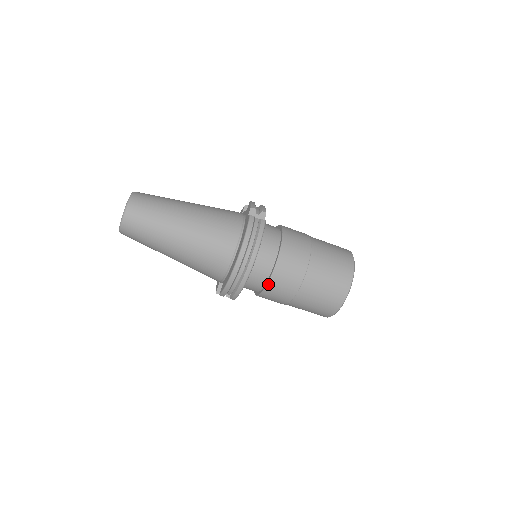
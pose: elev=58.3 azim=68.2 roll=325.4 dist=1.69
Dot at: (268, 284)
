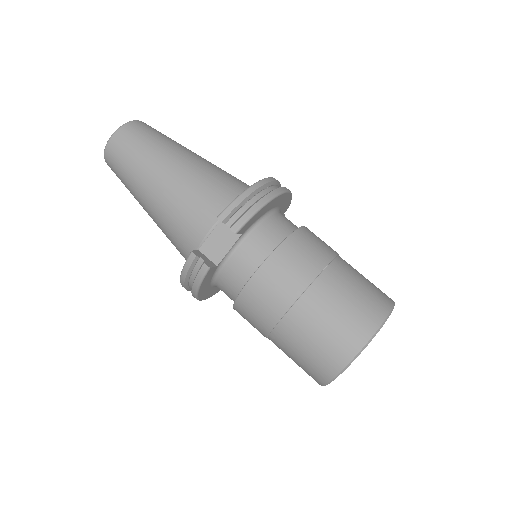
Dot at: (289, 237)
